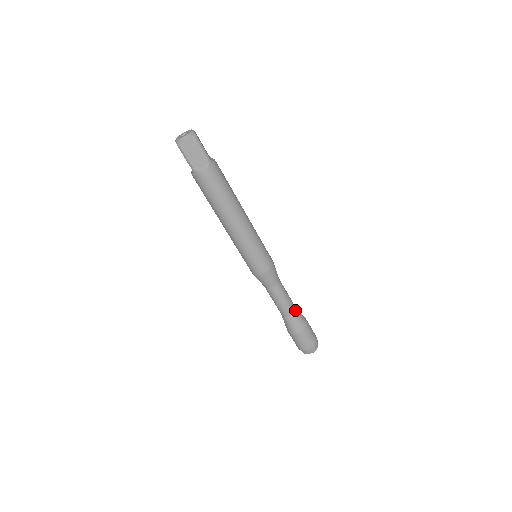
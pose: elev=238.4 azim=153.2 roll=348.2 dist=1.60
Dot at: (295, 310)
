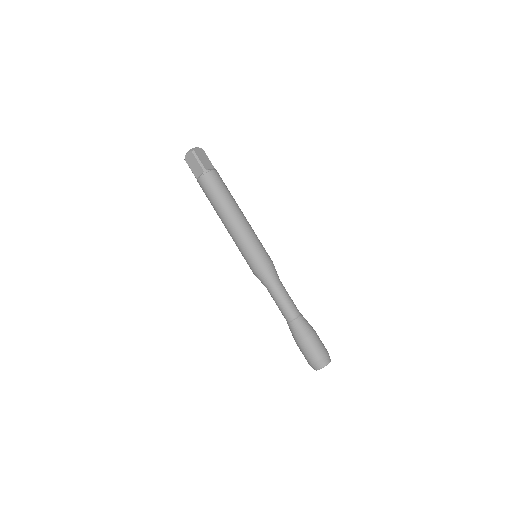
Dot at: (300, 313)
